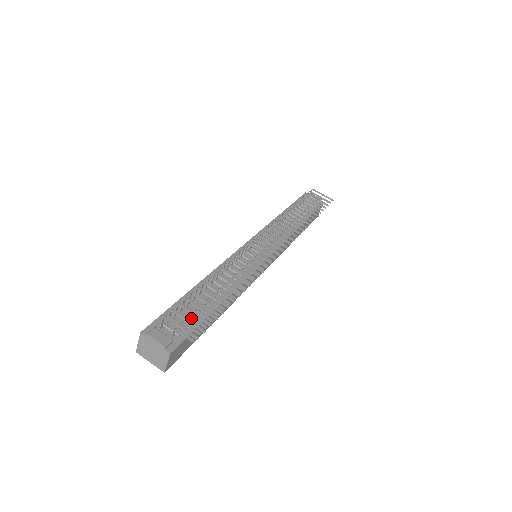
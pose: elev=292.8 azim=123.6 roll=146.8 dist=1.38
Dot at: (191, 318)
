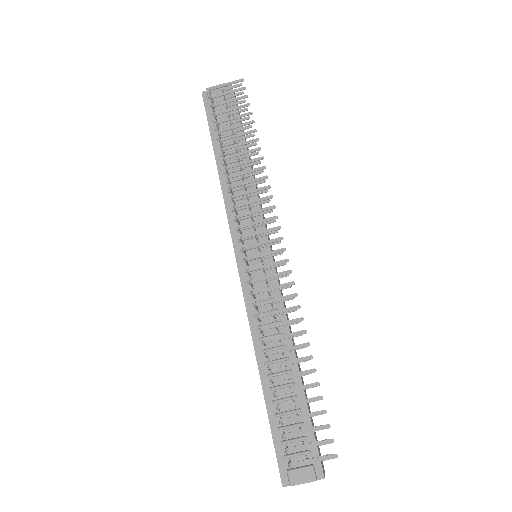
Dot at: (305, 433)
